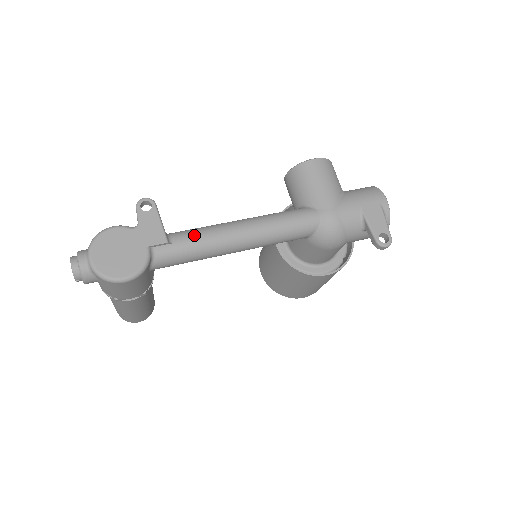
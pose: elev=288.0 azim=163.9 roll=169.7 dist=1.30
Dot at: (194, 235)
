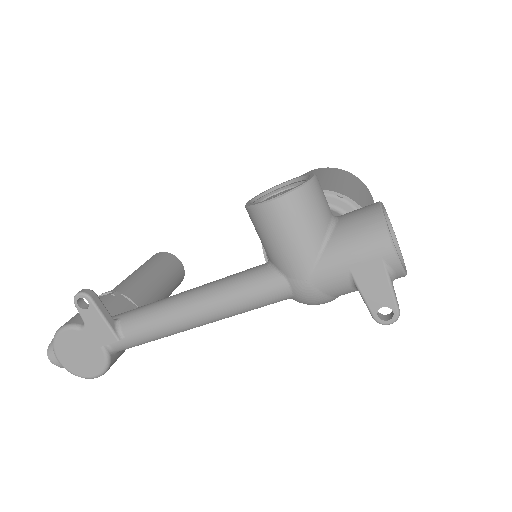
Dot at: (143, 327)
